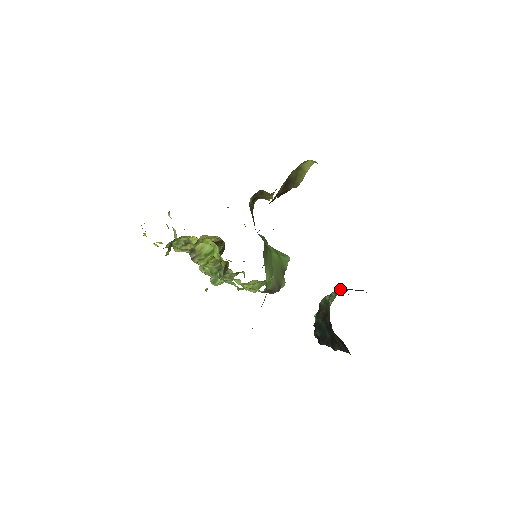
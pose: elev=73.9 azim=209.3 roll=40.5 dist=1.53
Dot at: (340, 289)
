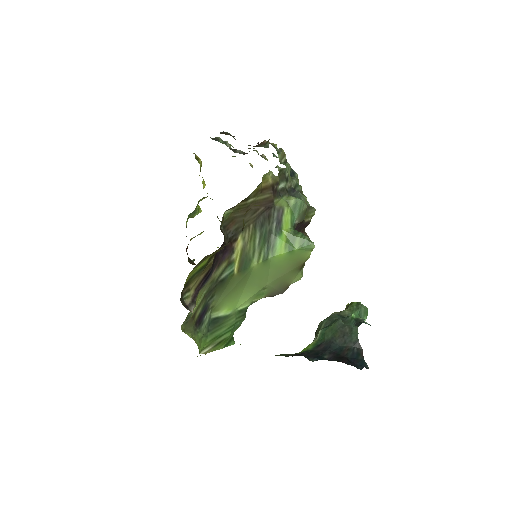
Dot at: (334, 327)
